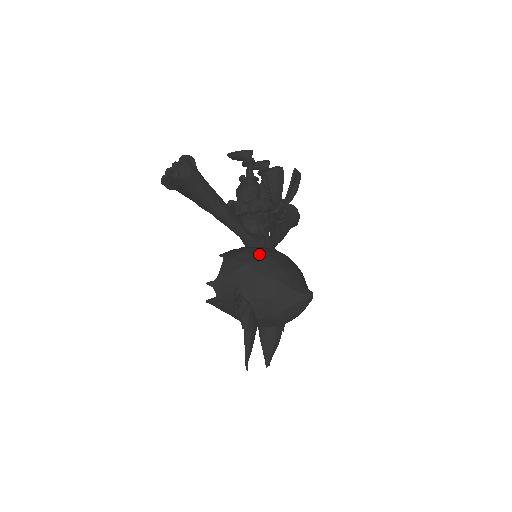
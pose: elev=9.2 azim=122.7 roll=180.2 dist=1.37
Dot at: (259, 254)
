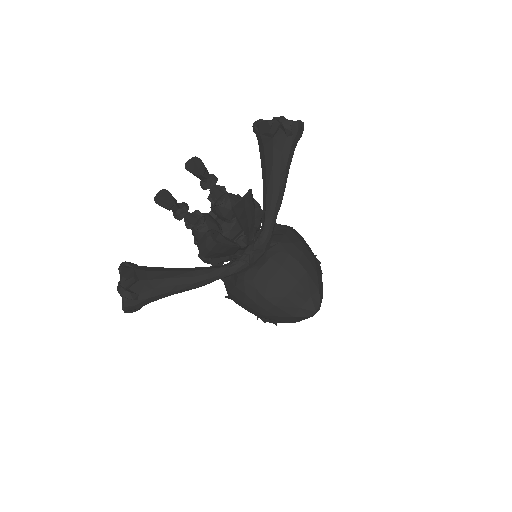
Dot at: (249, 294)
